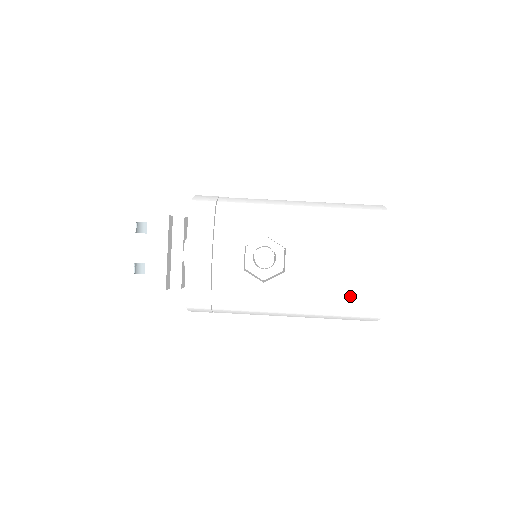
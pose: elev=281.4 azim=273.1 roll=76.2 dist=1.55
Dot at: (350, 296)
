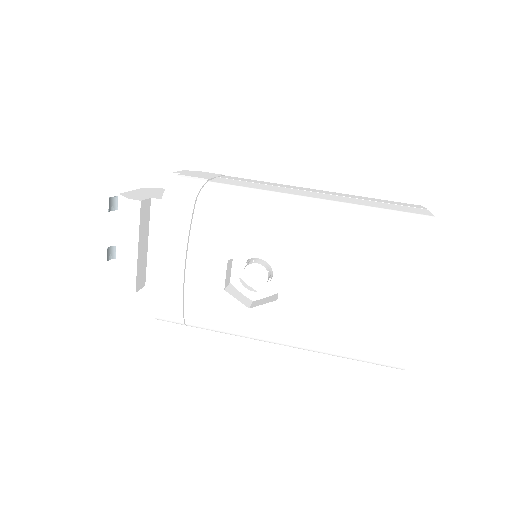
Dot at: (363, 341)
